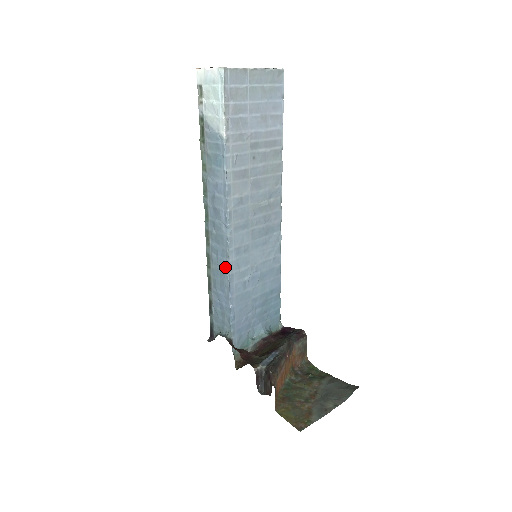
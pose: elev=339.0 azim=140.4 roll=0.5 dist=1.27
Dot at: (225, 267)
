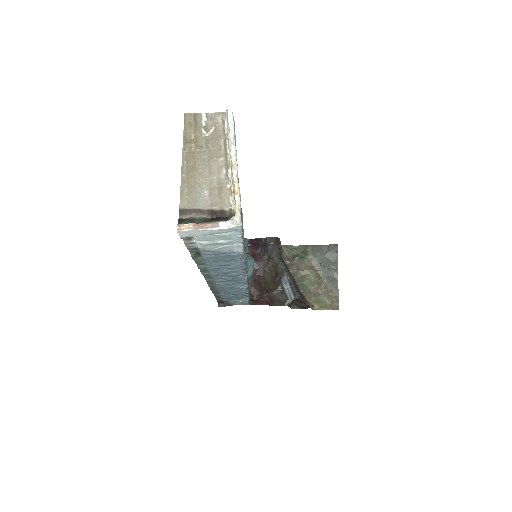
Dot at: (244, 288)
